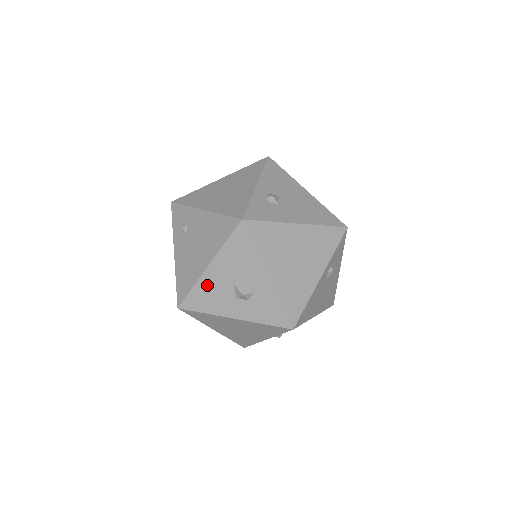
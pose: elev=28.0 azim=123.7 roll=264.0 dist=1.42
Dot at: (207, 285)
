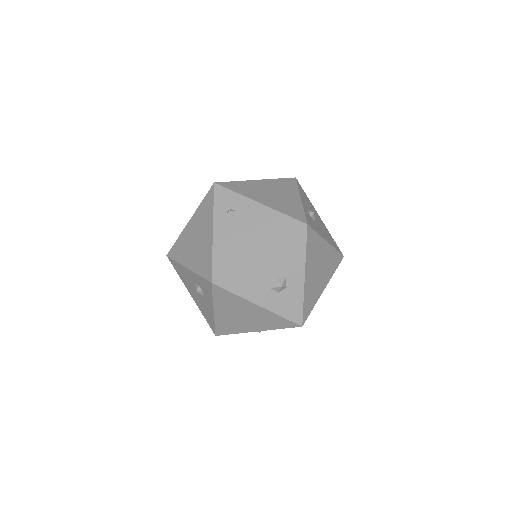
Dot at: (250, 269)
